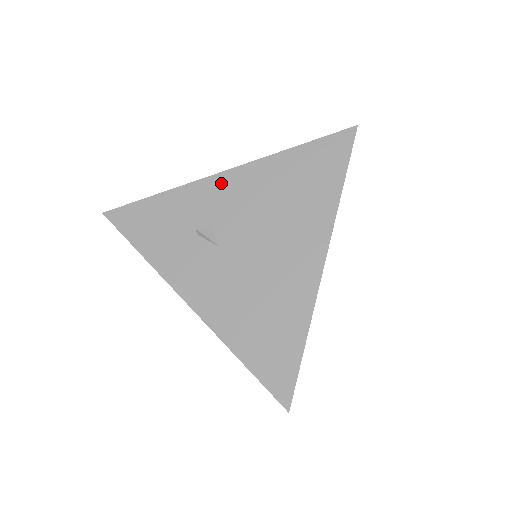
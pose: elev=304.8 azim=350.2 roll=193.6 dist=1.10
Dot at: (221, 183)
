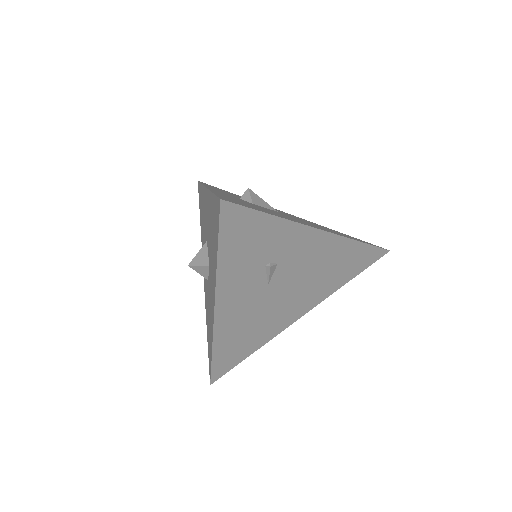
Dot at: (313, 238)
